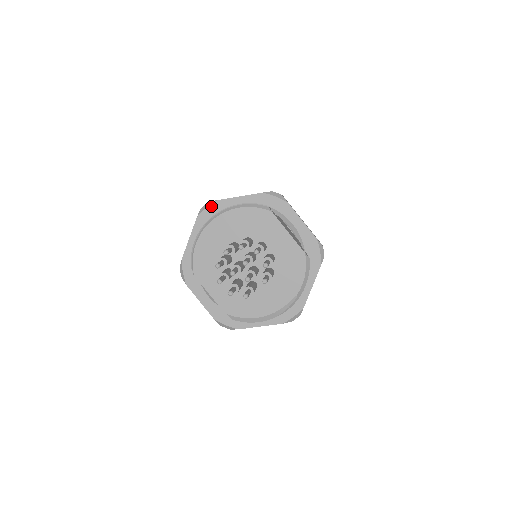
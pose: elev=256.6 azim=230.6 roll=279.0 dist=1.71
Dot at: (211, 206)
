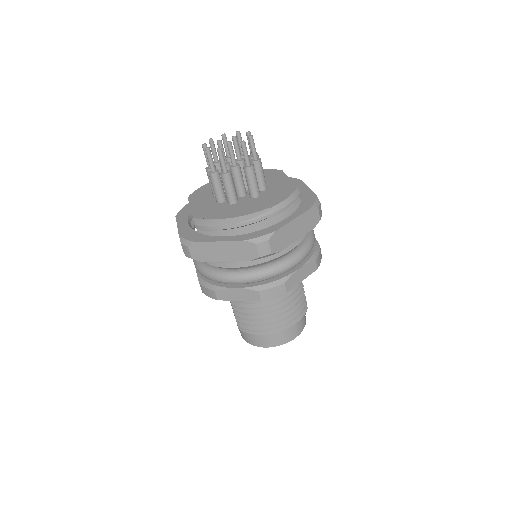
Dot at: occluded
